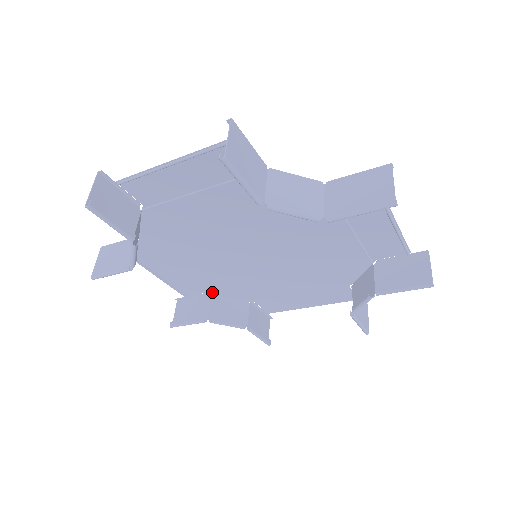
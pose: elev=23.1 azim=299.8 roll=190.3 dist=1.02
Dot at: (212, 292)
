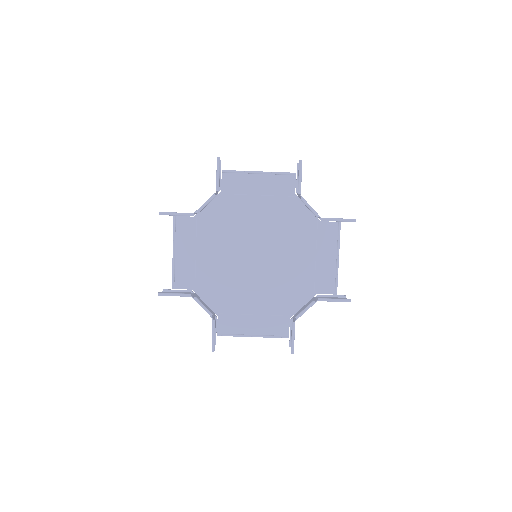
Dot at: (197, 290)
